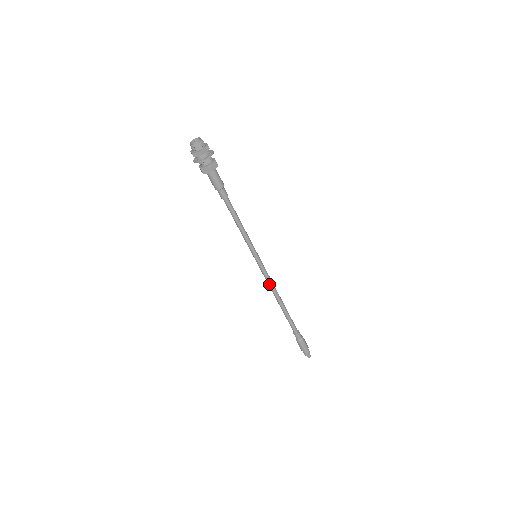
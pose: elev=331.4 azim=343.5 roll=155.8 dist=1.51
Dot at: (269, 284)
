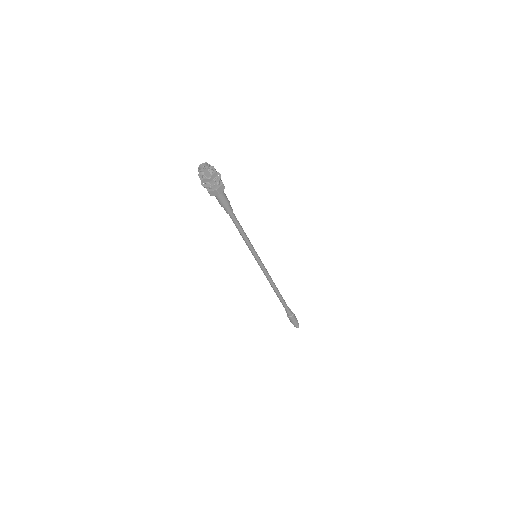
Dot at: (266, 277)
